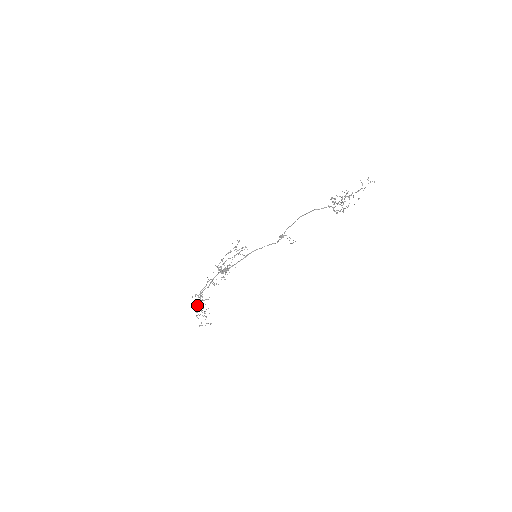
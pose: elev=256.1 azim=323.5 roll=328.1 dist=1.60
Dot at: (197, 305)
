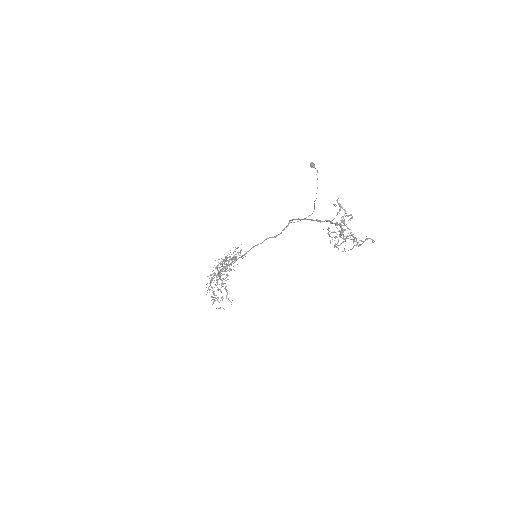
Dot at: occluded
